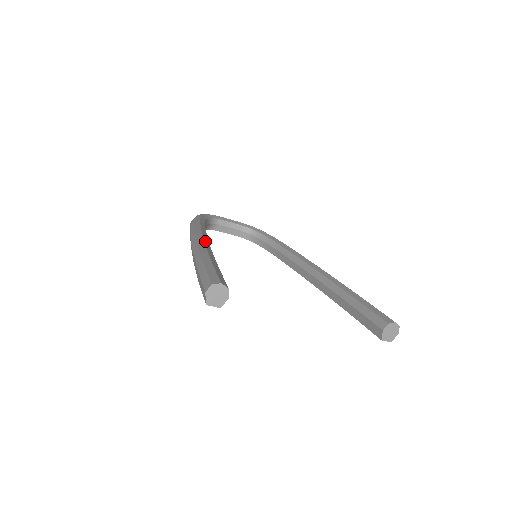
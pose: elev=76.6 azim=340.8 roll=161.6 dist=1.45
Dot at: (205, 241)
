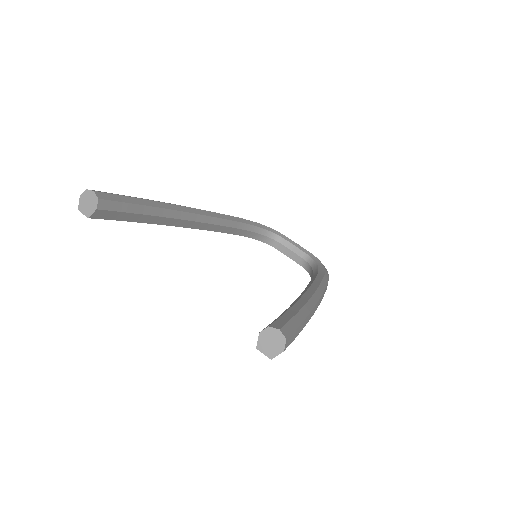
Dot at: (190, 208)
